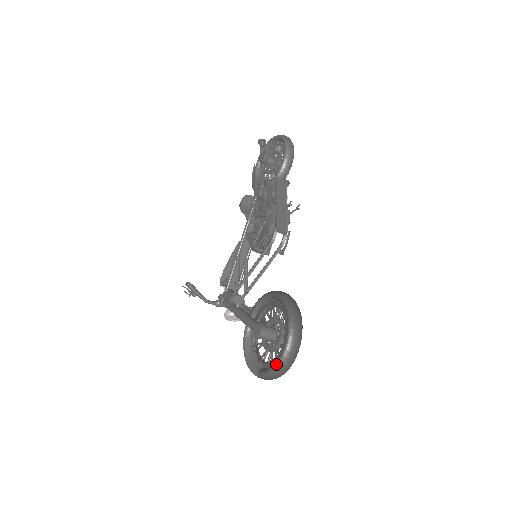
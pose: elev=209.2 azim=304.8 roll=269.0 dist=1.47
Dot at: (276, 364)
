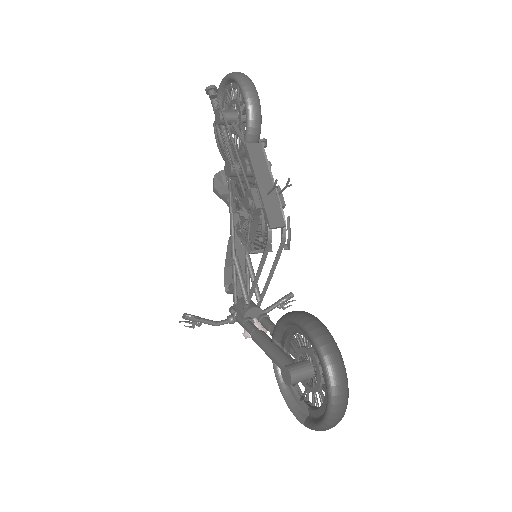
Dot at: (324, 421)
